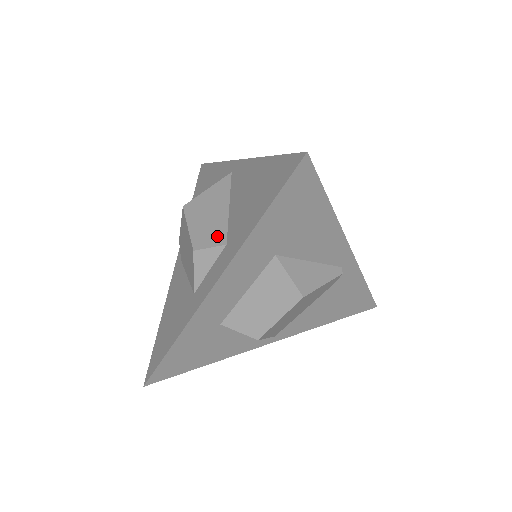
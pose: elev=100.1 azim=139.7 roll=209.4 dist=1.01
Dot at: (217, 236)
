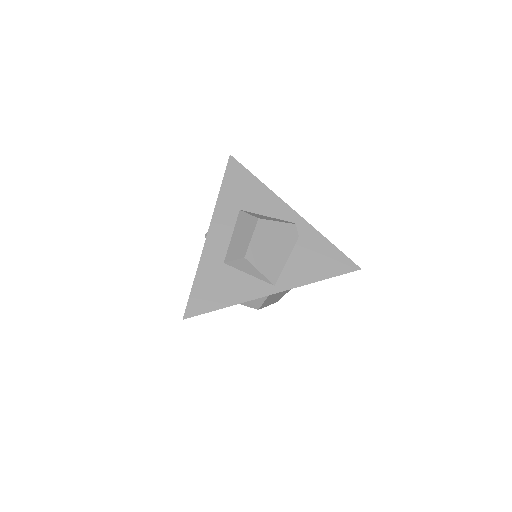
Dot at: occluded
